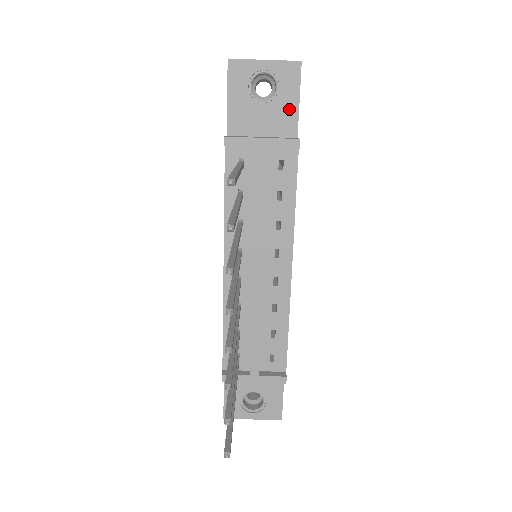
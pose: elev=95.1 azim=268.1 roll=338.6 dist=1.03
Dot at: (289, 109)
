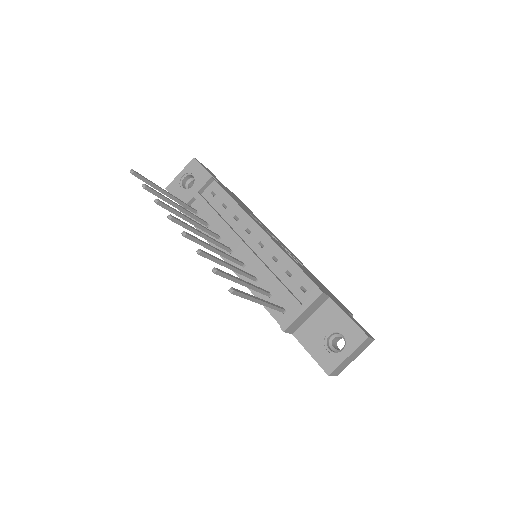
Dot at: occluded
